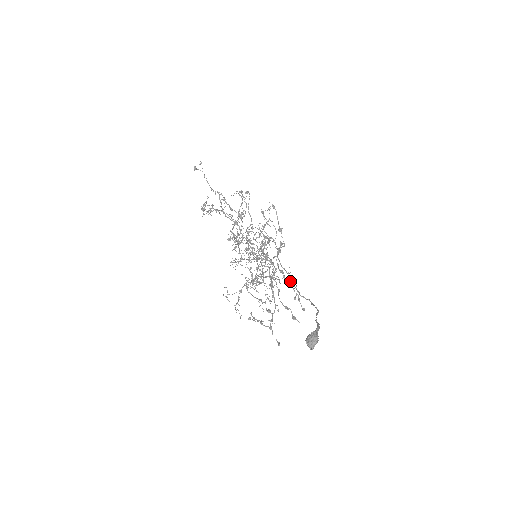
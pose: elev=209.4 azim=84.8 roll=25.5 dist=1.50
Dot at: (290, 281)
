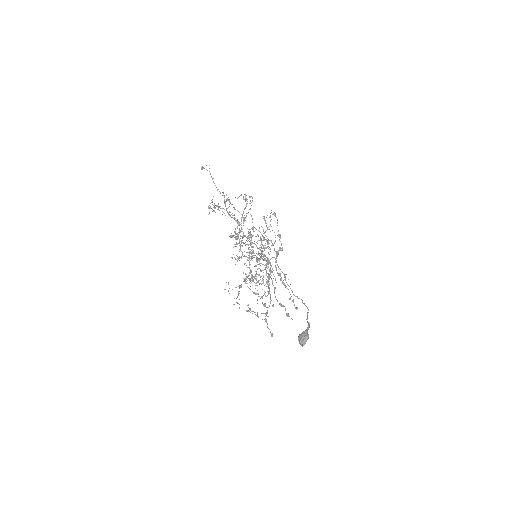
Dot at: occluded
